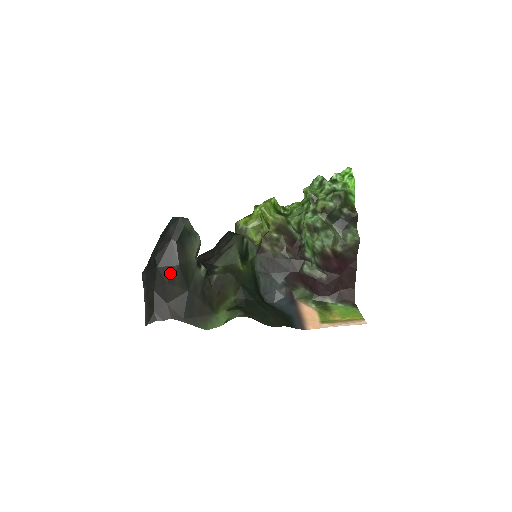
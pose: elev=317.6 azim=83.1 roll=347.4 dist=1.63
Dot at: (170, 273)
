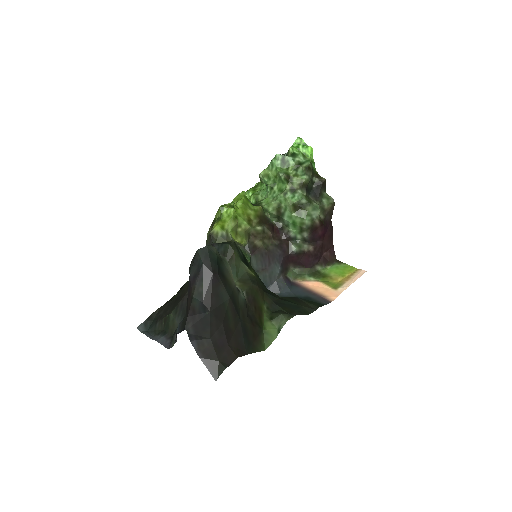
Dot at: (223, 311)
